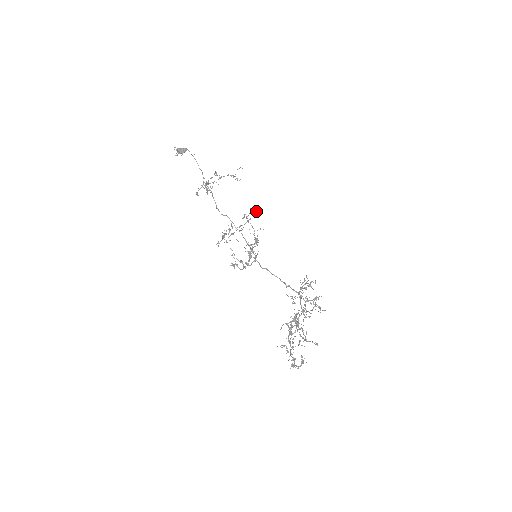
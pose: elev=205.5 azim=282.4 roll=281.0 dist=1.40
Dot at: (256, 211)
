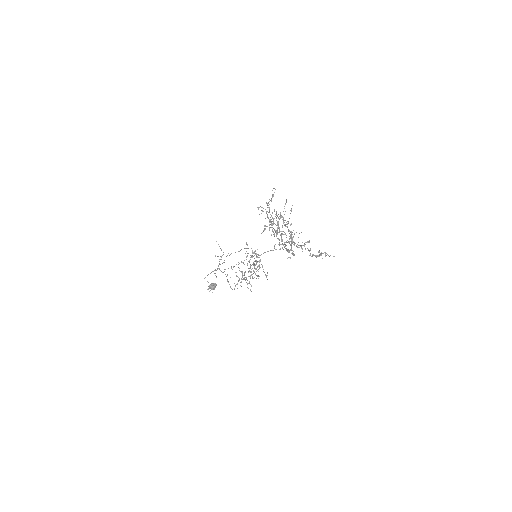
Dot at: occluded
